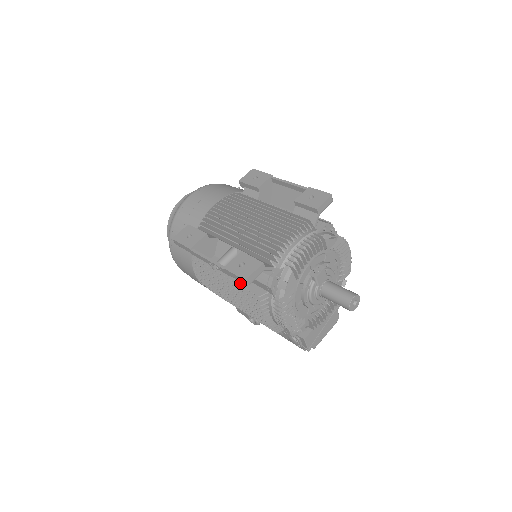
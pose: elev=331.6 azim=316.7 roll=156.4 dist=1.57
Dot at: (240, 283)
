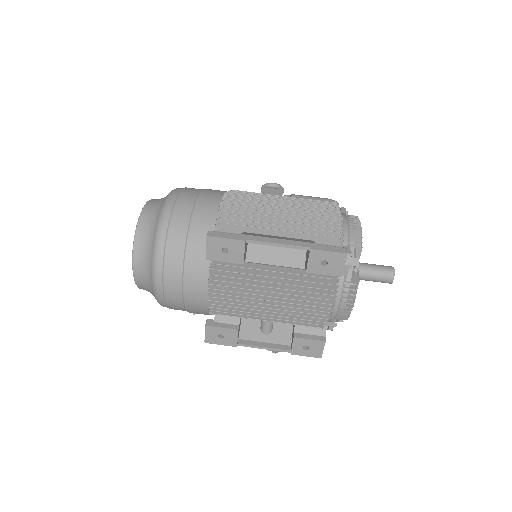
Dot at: occluded
